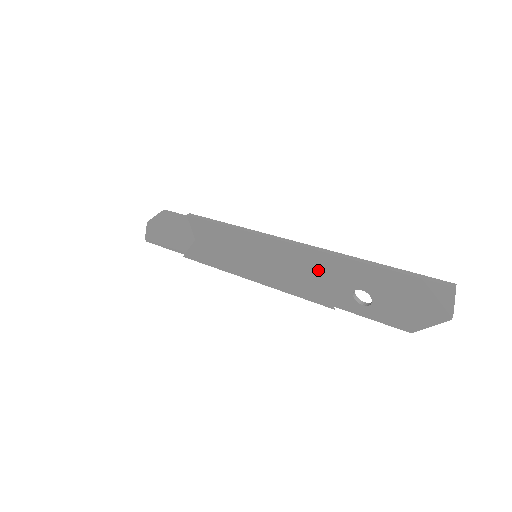
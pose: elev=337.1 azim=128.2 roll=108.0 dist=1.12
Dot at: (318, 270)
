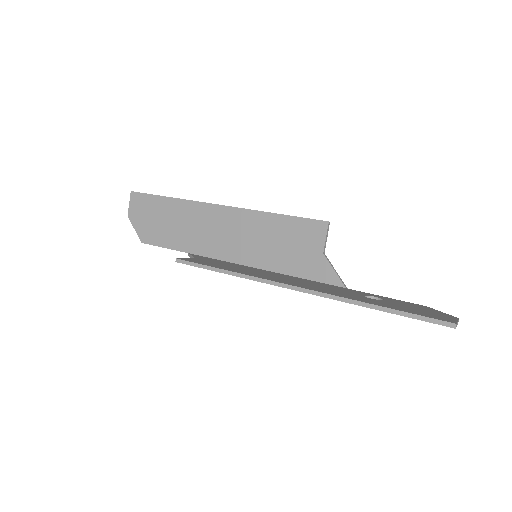
Dot at: occluded
